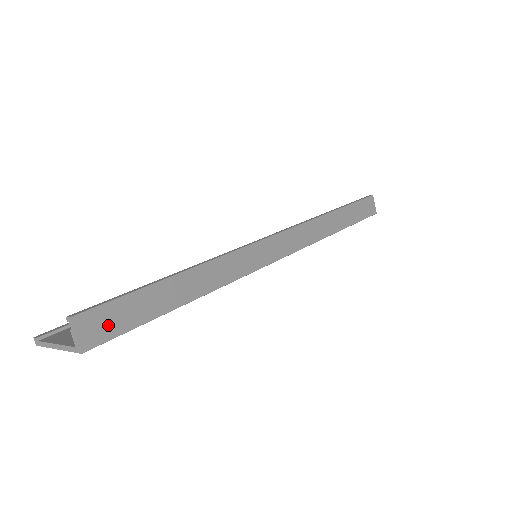
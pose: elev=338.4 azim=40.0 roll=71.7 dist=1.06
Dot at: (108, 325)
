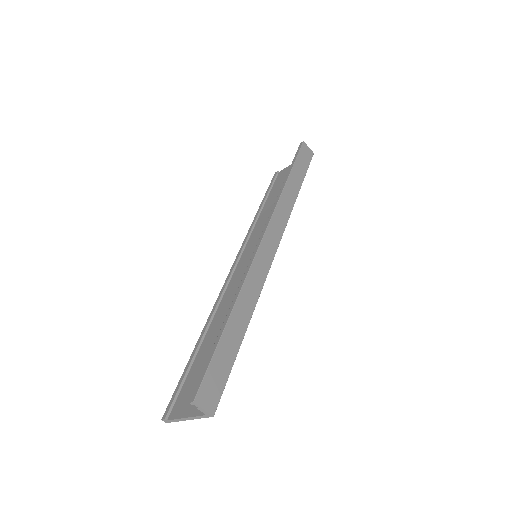
Dot at: (215, 388)
